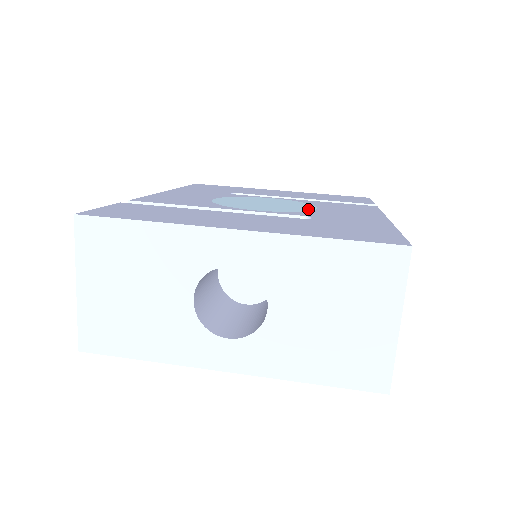
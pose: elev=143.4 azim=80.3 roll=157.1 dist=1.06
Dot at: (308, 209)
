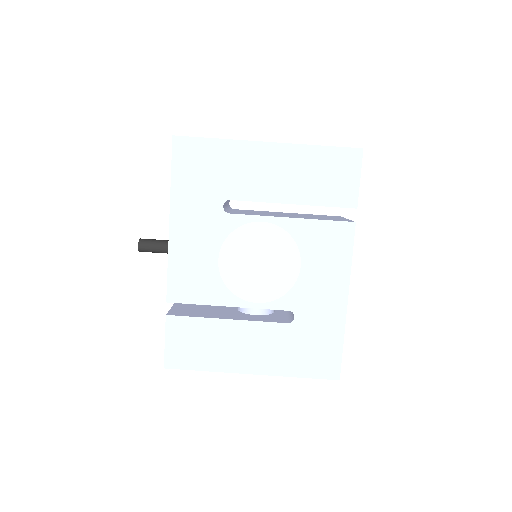
Dot at: (293, 278)
